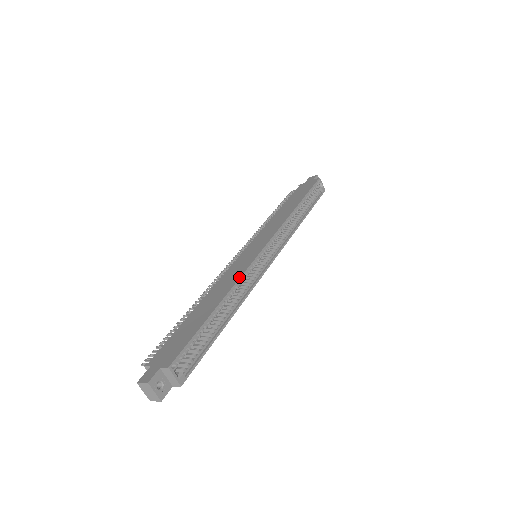
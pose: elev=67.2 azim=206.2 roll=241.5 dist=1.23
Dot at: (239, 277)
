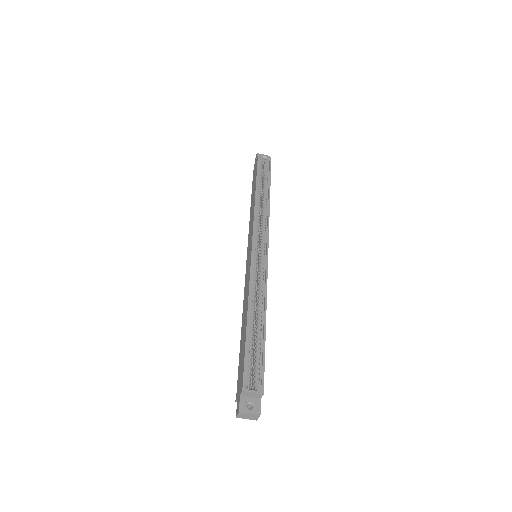
Dot at: (249, 285)
